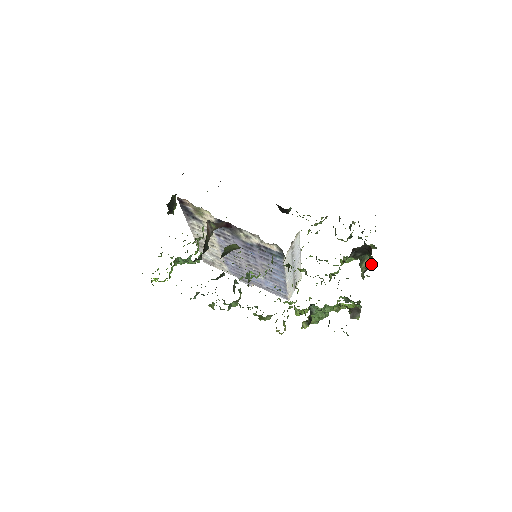
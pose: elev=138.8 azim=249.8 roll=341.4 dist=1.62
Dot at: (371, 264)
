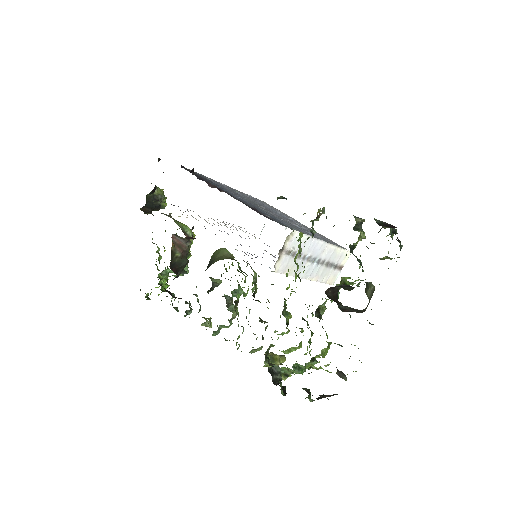
Dot at: occluded
